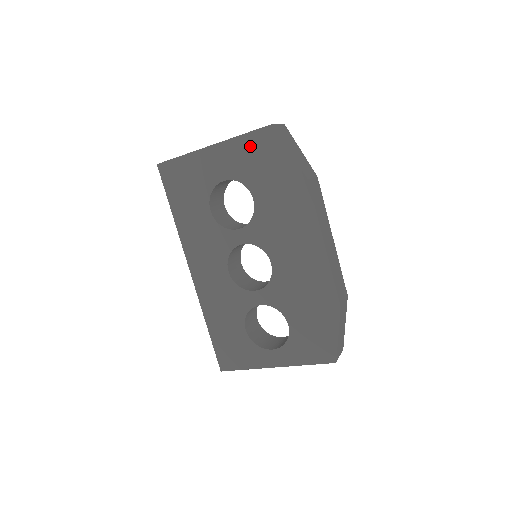
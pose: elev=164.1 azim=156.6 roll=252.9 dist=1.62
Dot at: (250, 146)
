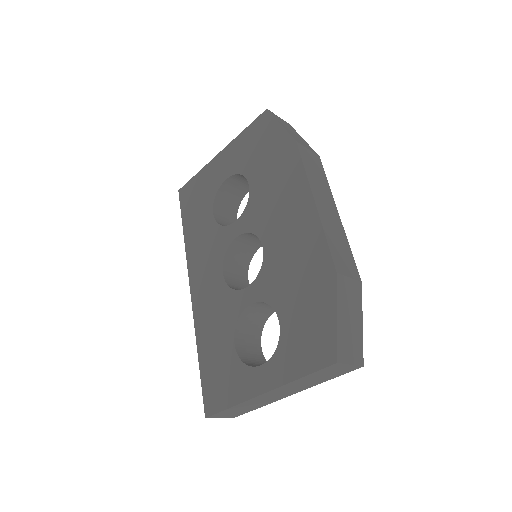
Dot at: (248, 137)
